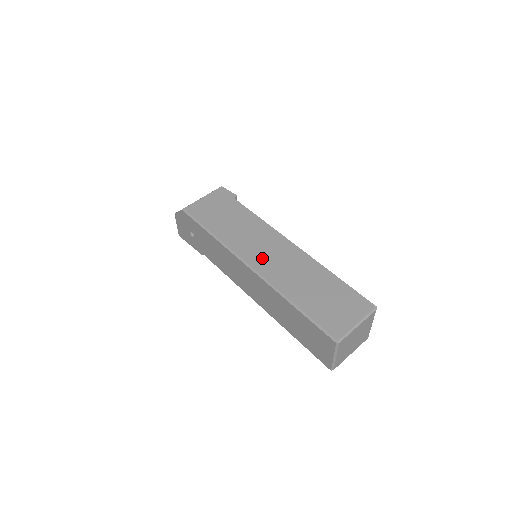
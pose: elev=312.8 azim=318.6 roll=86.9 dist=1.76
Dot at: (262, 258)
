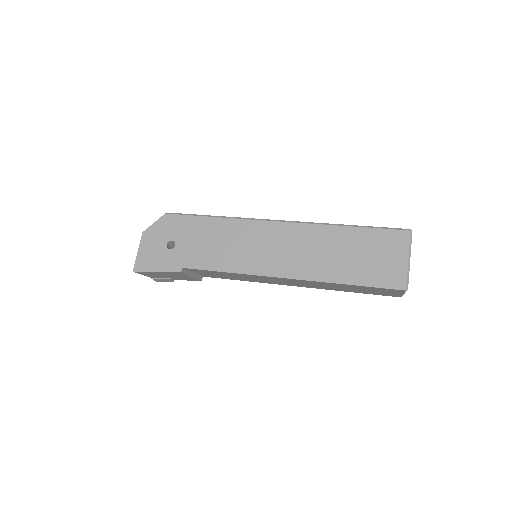
Dot at: occluded
